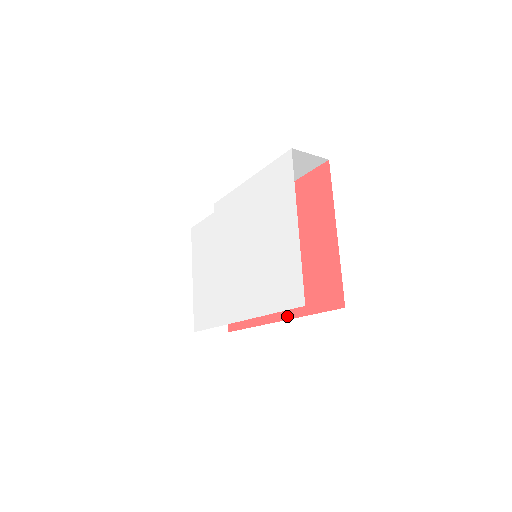
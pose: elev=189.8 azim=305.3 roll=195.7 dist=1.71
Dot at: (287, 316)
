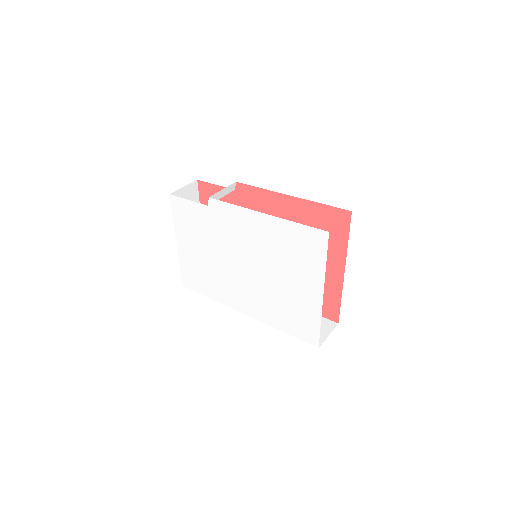
Dot at: occluded
